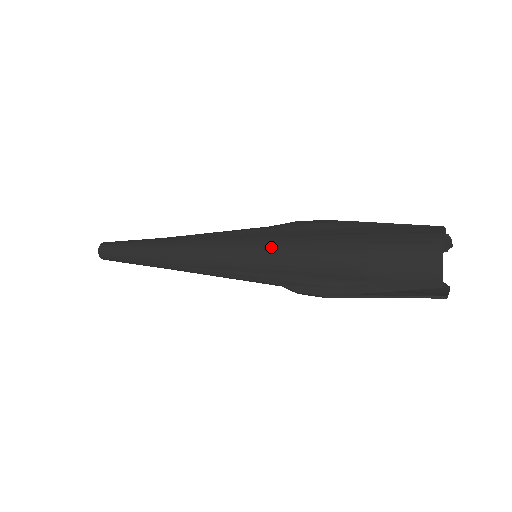
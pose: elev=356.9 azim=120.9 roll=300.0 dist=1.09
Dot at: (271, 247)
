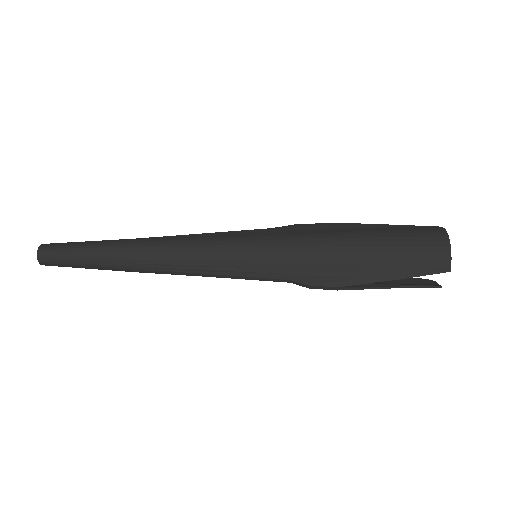
Dot at: (285, 241)
